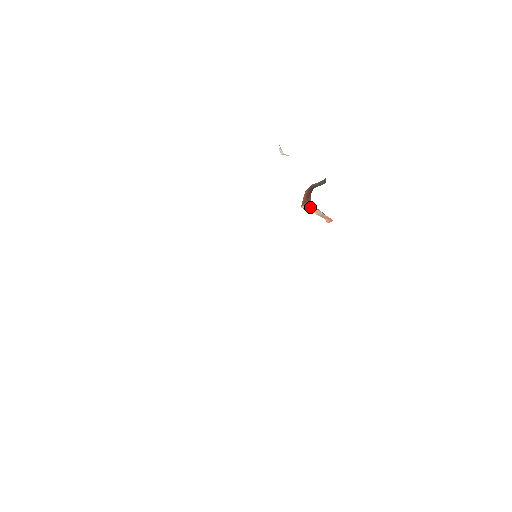
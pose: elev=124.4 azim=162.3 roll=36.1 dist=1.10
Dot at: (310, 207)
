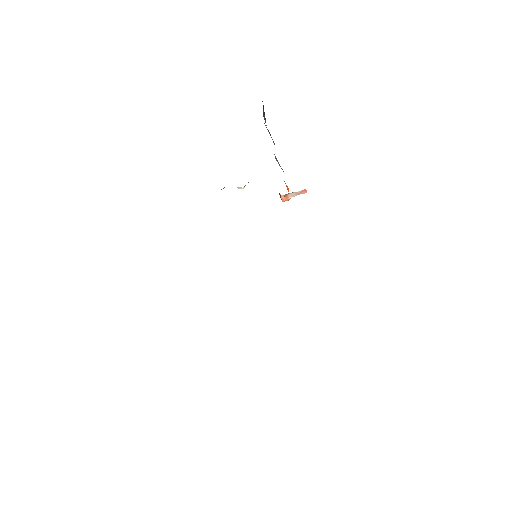
Dot at: (284, 197)
